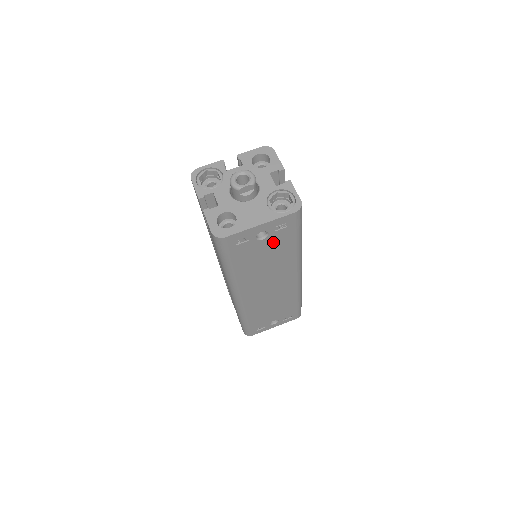
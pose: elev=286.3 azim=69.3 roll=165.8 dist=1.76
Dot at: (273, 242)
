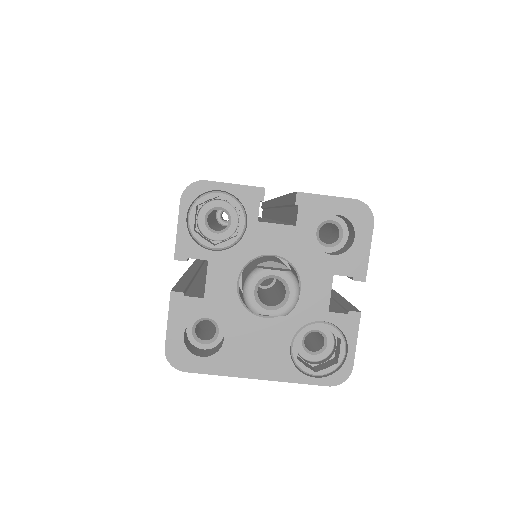
Dot at: occluded
